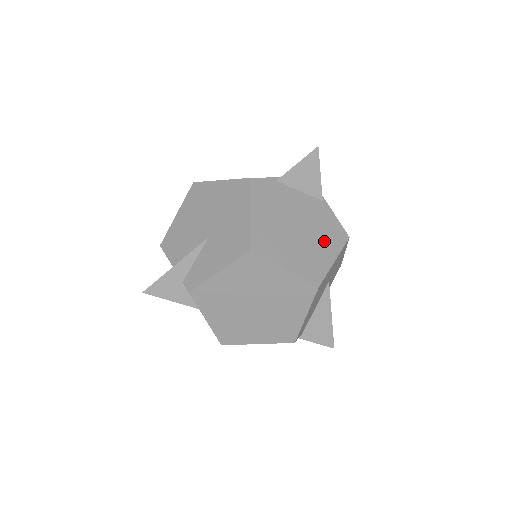
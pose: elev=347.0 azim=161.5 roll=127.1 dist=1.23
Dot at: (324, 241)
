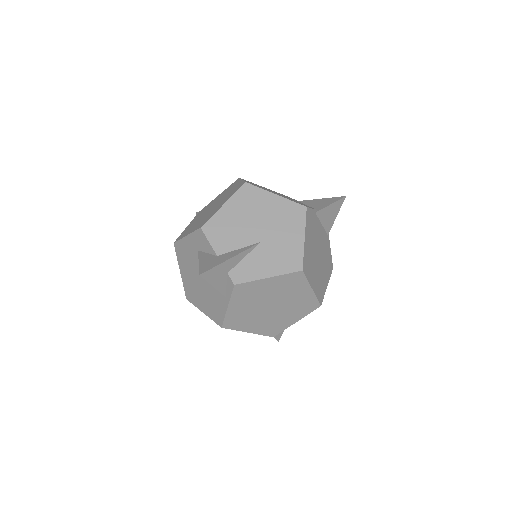
Dot at: (326, 269)
